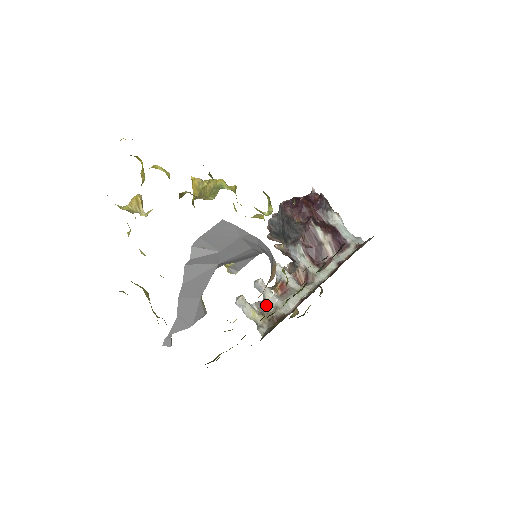
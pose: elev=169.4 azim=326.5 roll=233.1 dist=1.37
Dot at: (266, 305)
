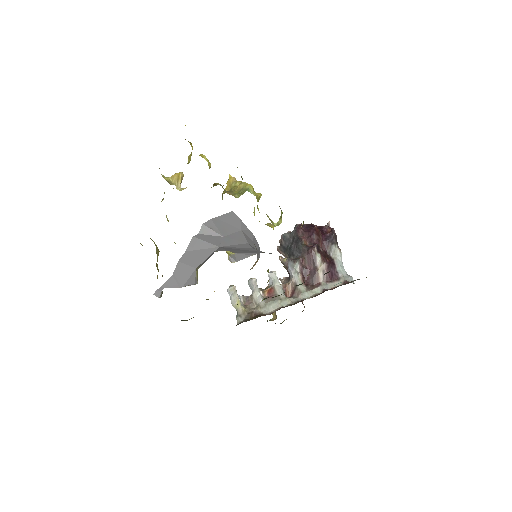
Dot at: (251, 301)
